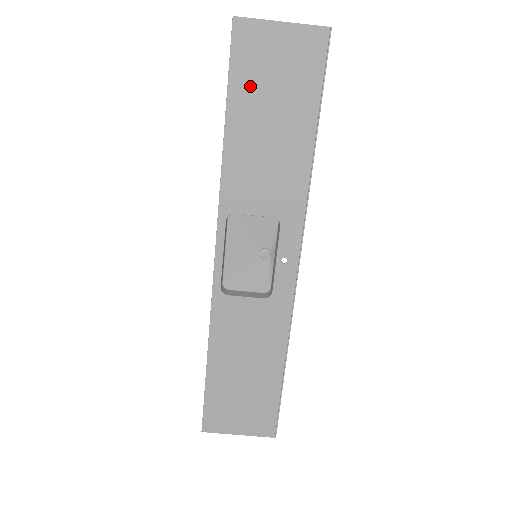
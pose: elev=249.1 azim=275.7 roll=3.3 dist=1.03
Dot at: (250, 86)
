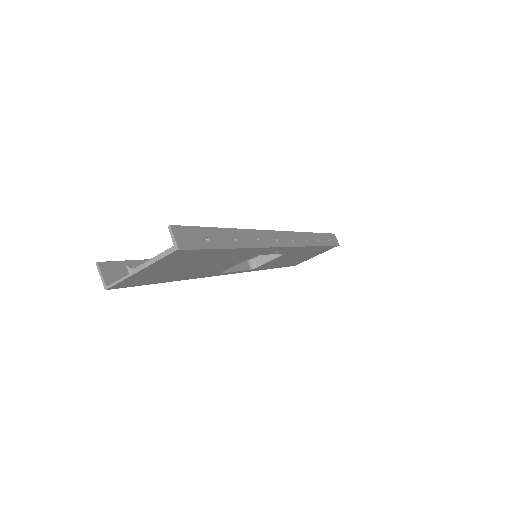
Dot at: (163, 277)
